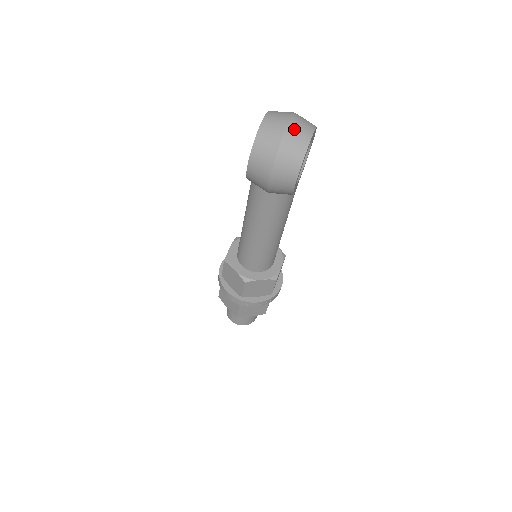
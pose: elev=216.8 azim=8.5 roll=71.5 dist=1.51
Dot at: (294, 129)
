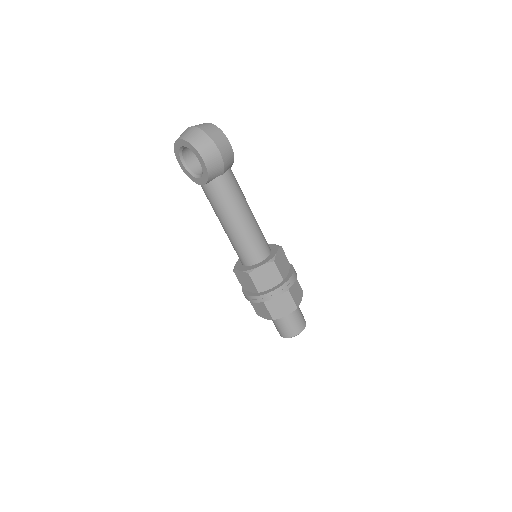
Dot at: (198, 125)
